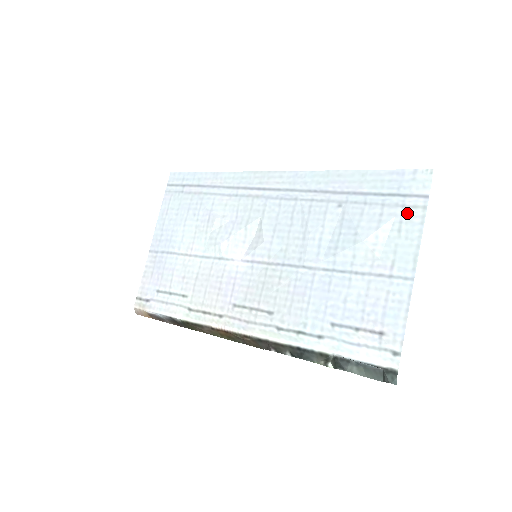
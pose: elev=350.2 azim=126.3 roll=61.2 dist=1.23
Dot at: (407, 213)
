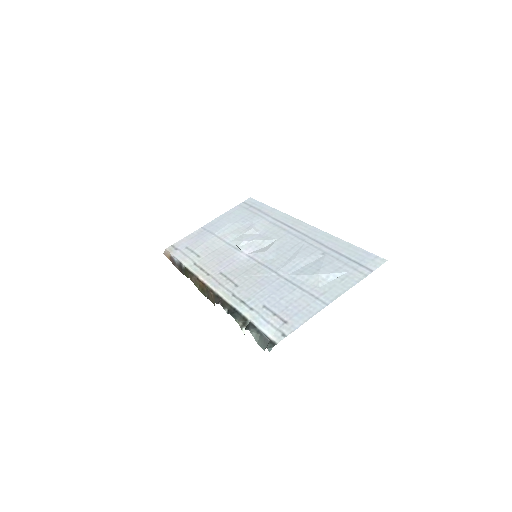
Dot at: (354, 273)
